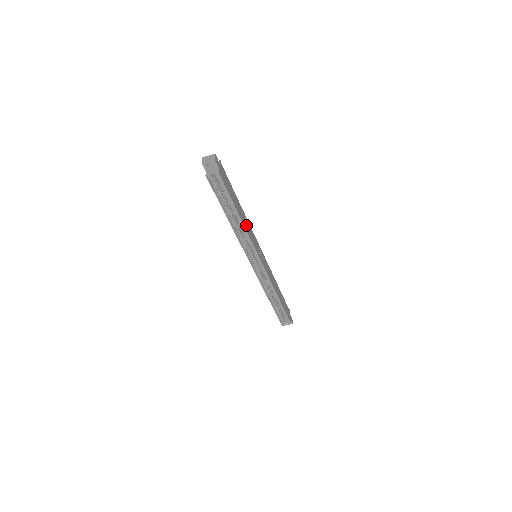
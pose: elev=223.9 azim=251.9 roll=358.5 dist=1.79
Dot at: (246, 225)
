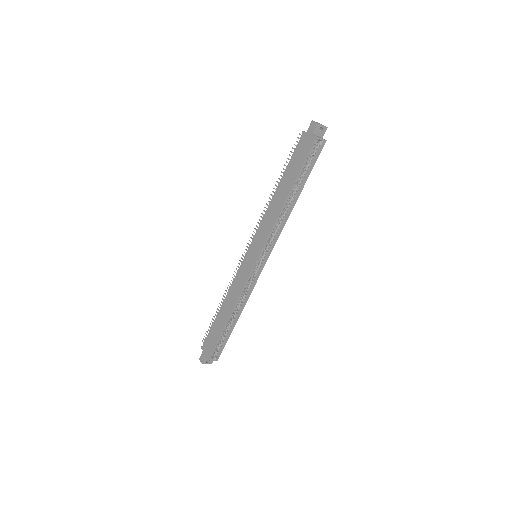
Dot at: occluded
